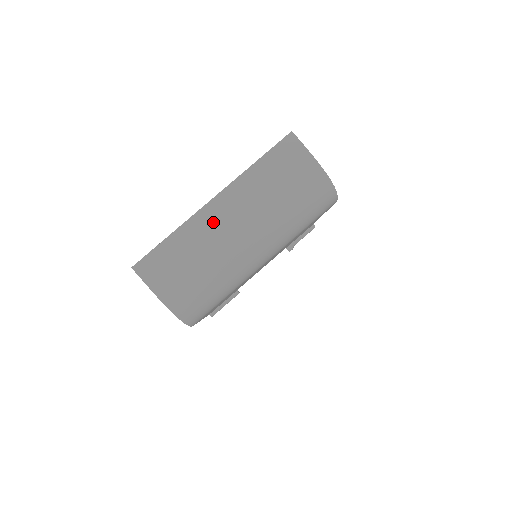
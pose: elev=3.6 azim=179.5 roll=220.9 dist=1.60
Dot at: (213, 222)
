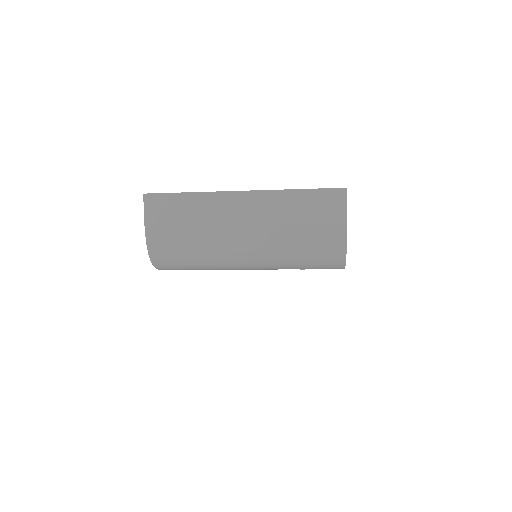
Dot at: (228, 209)
